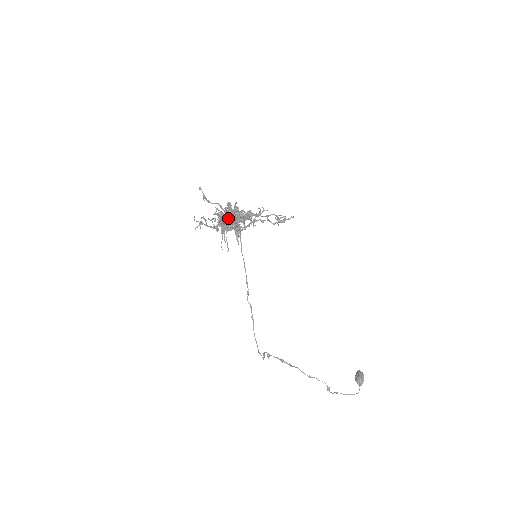
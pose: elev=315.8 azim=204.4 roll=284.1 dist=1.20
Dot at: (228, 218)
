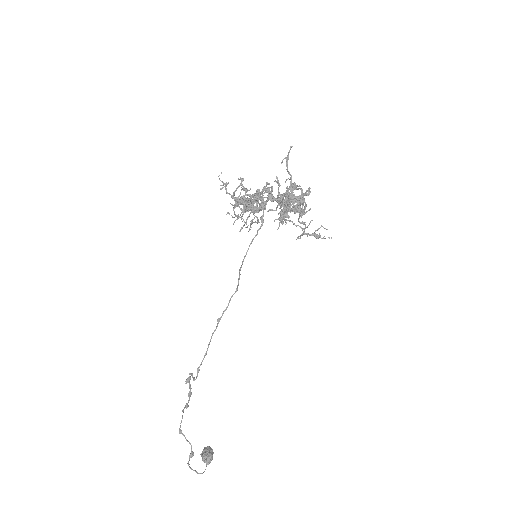
Dot at: (290, 196)
